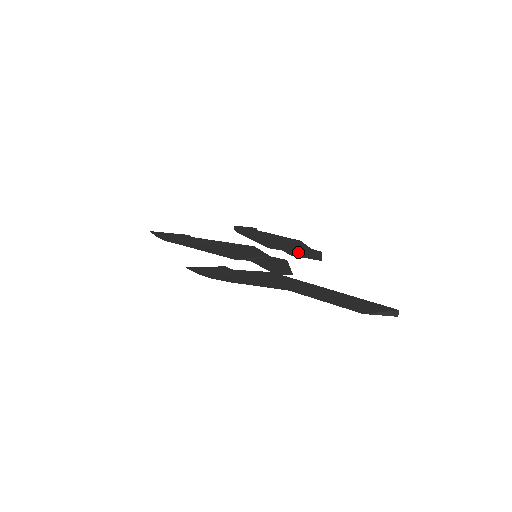
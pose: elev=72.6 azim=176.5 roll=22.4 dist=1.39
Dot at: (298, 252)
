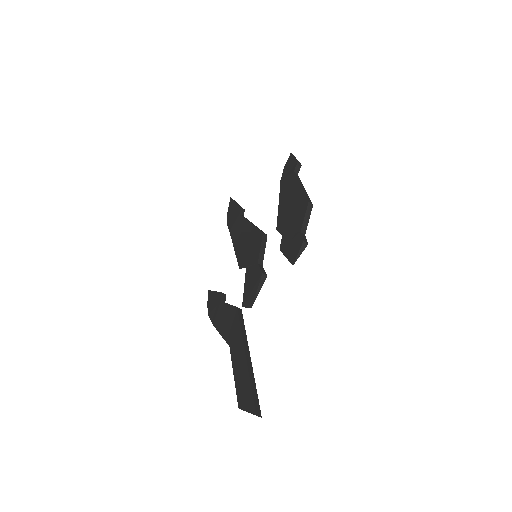
Dot at: (287, 242)
